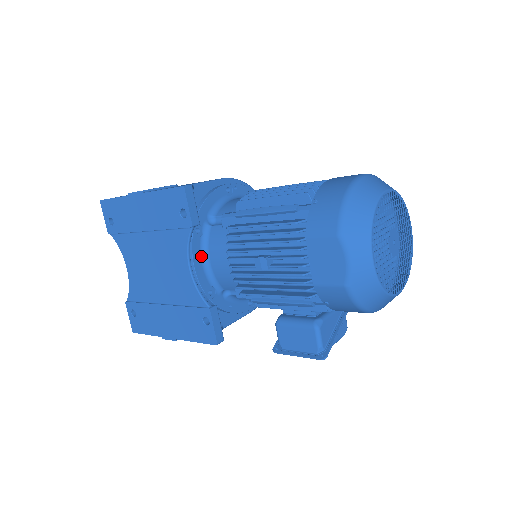
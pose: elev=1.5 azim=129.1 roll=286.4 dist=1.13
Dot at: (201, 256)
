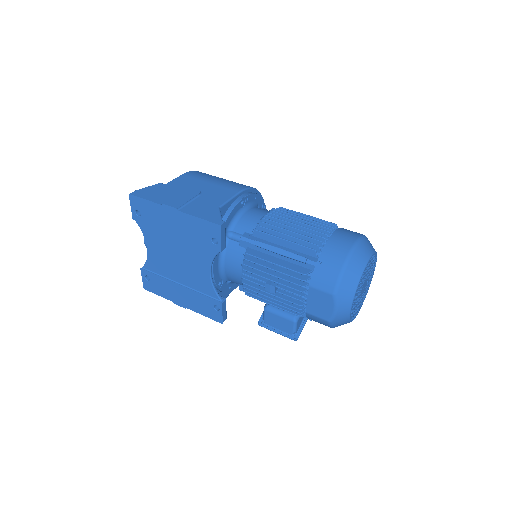
Dot at: (218, 261)
